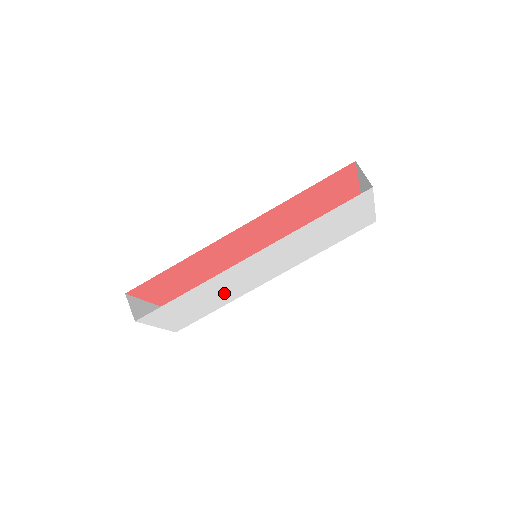
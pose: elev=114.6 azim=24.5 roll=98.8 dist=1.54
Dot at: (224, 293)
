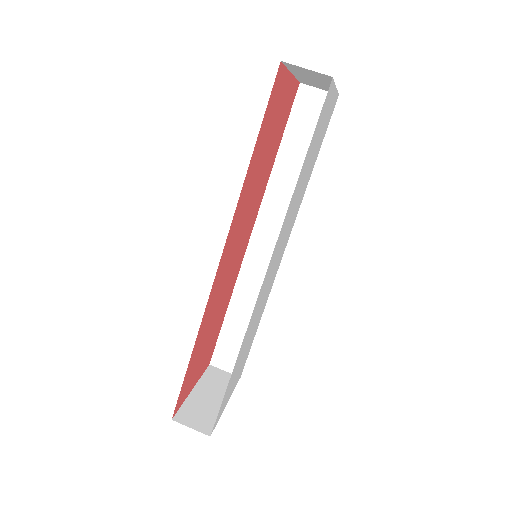
Dot at: (258, 316)
